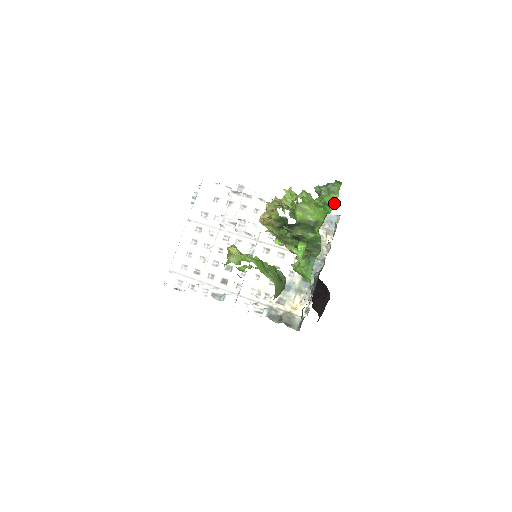
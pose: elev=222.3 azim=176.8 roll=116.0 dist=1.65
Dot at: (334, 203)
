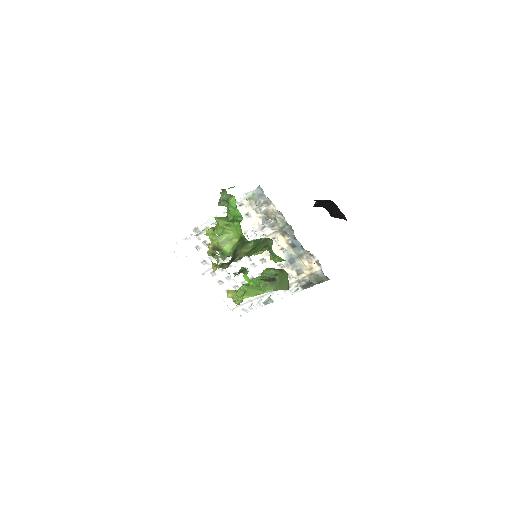
Dot at: occluded
